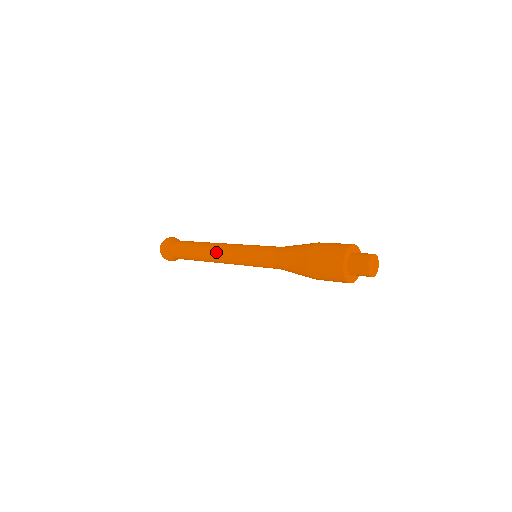
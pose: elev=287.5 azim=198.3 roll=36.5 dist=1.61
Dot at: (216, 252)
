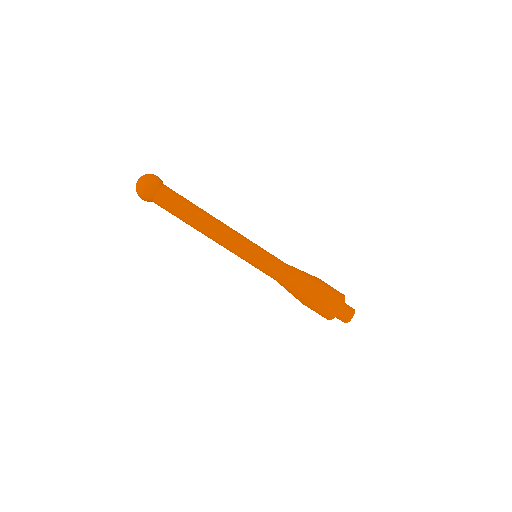
Dot at: (218, 237)
